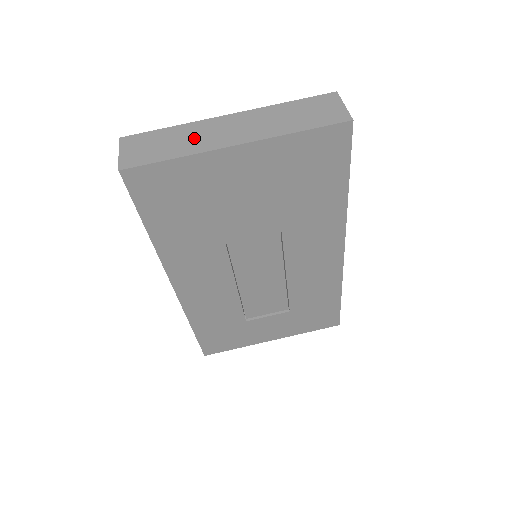
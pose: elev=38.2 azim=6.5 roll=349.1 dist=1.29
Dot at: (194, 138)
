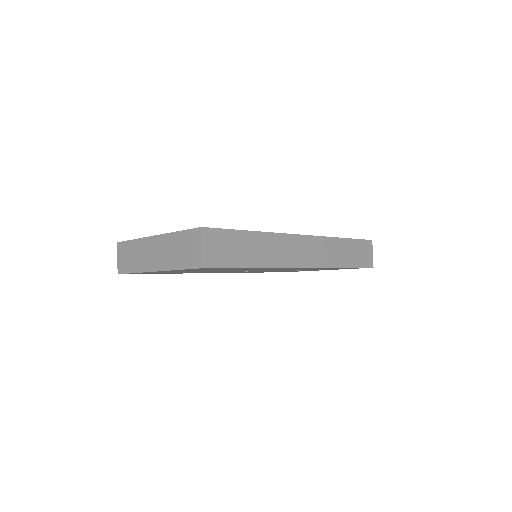
Dot at: (140, 256)
